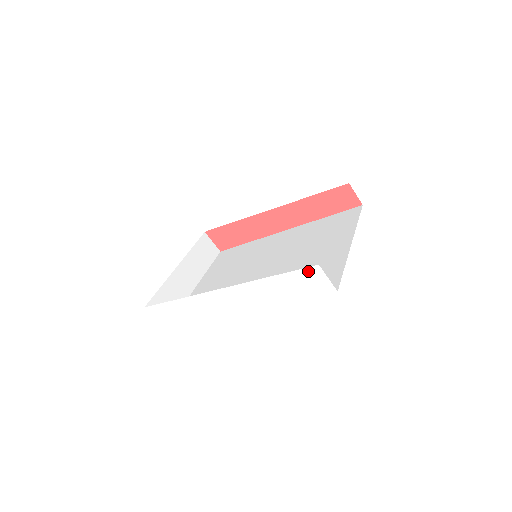
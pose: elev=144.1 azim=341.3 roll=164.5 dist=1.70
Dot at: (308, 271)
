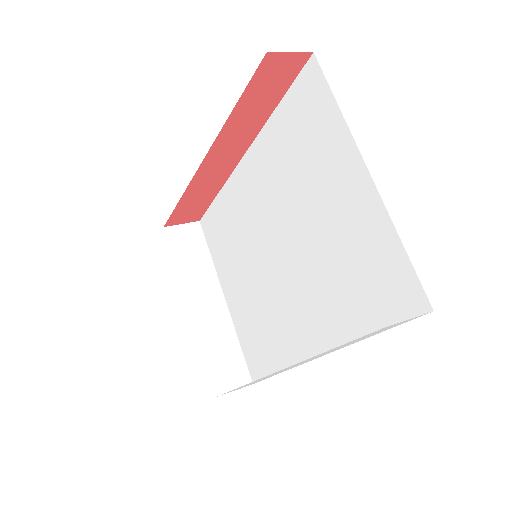
Dot at: (372, 333)
